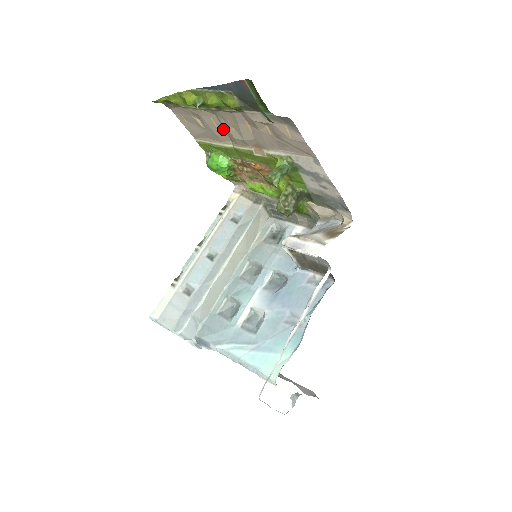
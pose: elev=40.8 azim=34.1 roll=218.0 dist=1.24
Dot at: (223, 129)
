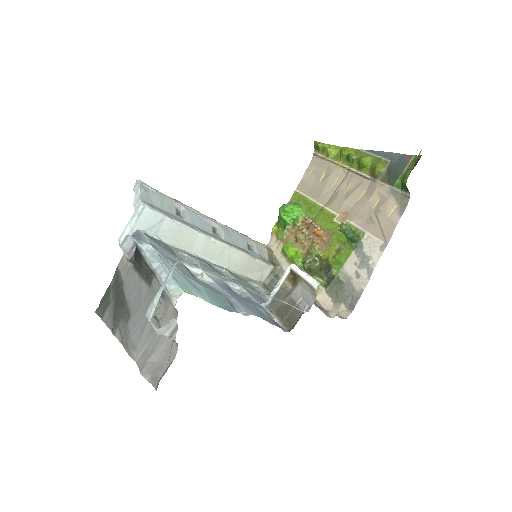
Dot at: (335, 190)
